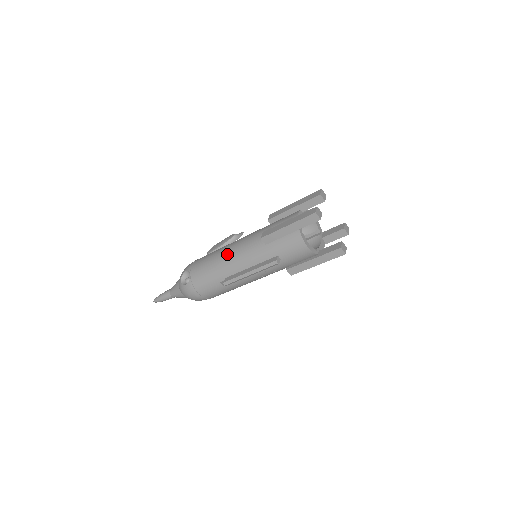
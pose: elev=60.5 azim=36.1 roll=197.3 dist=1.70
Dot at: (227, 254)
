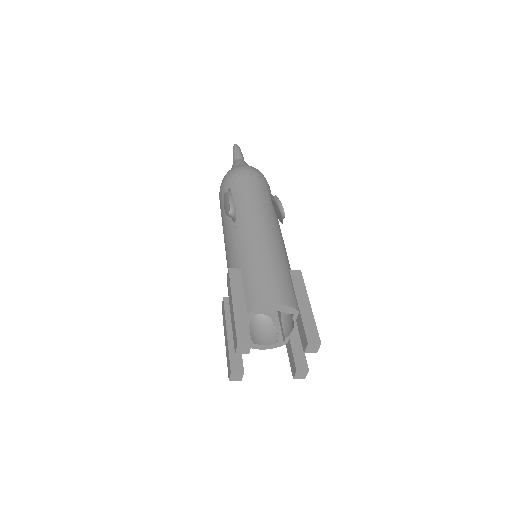
Dot at: occluded
